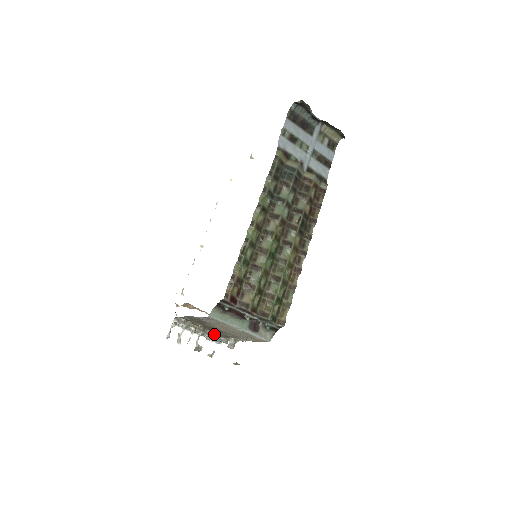
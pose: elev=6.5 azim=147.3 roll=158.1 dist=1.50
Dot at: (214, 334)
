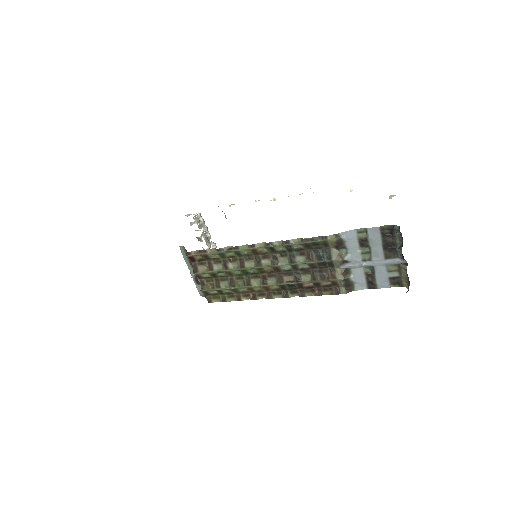
Dot at: occluded
